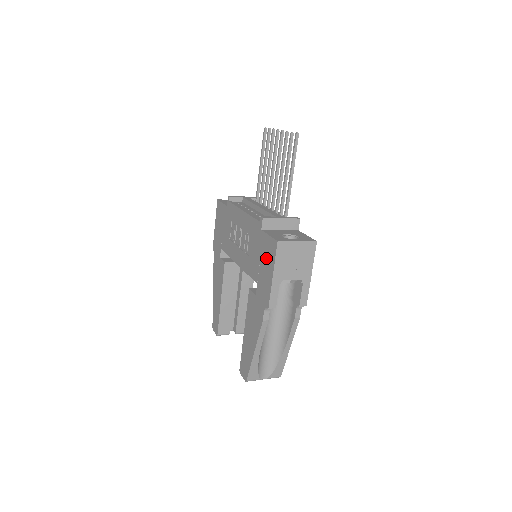
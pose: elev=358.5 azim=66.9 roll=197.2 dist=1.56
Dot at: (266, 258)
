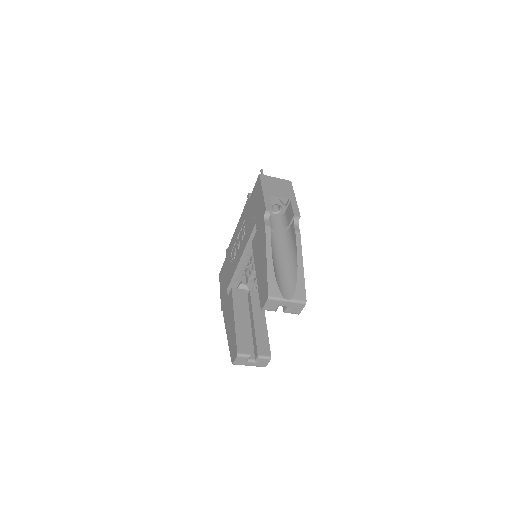
Dot at: (256, 197)
